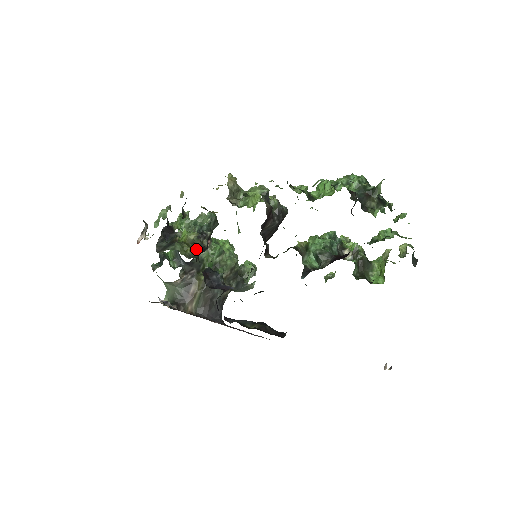
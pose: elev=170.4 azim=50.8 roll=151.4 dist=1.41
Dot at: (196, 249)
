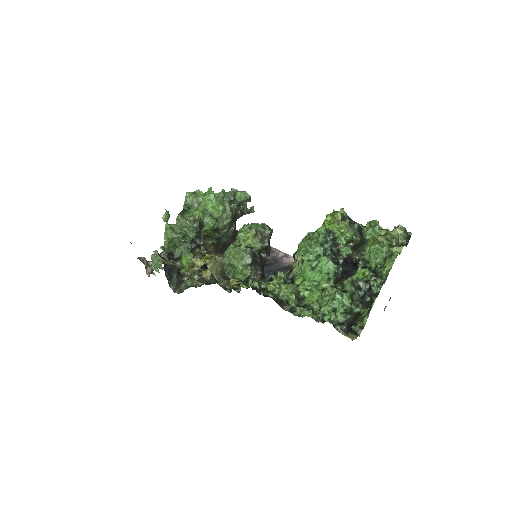
Dot at: (201, 266)
